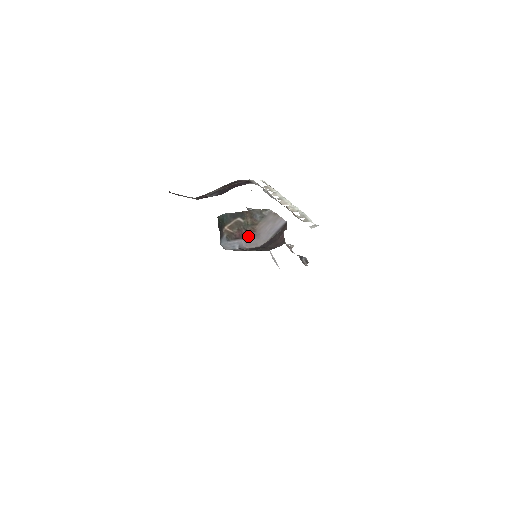
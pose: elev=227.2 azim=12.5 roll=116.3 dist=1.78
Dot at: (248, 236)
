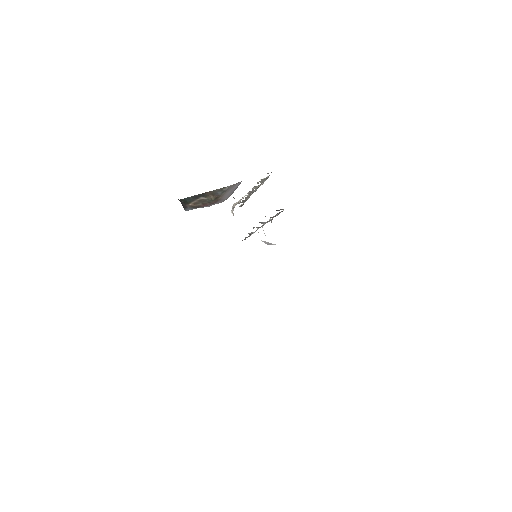
Dot at: occluded
